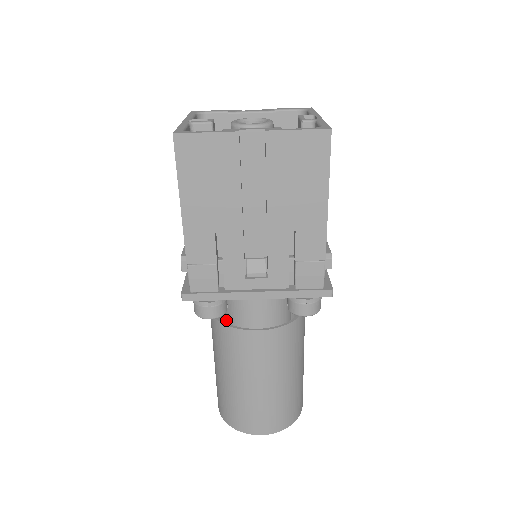
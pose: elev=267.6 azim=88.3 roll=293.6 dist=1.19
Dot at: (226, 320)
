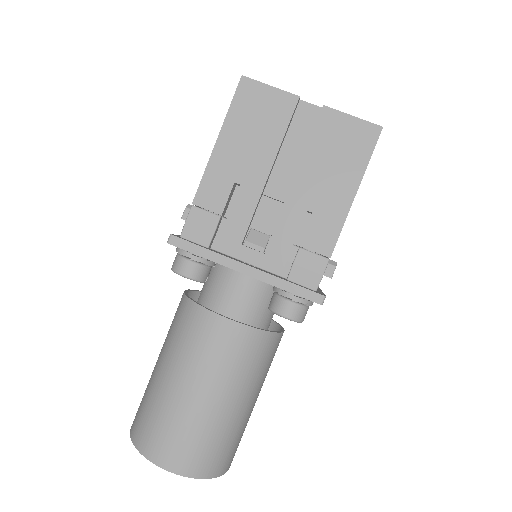
Dot at: occluded
